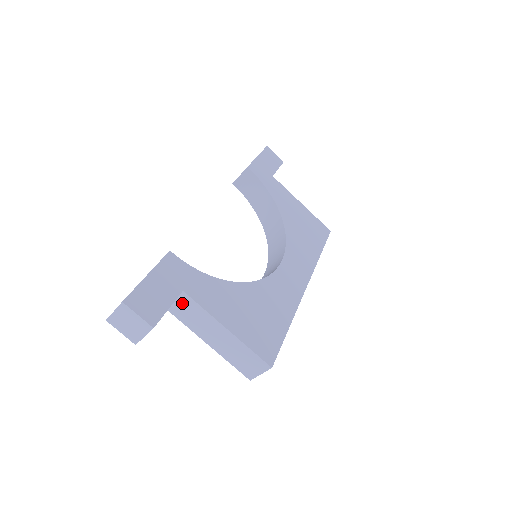
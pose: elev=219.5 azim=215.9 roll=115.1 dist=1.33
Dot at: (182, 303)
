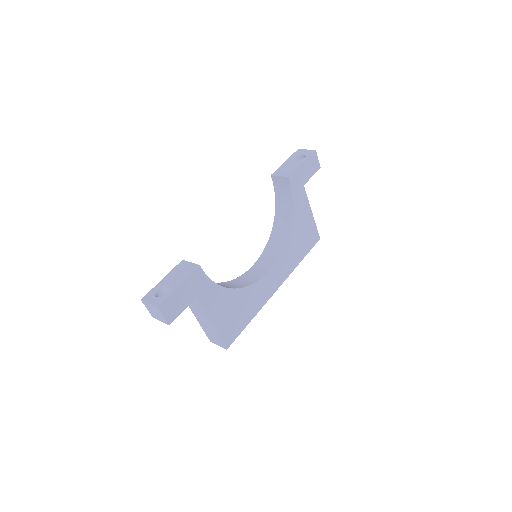
Dot at: occluded
